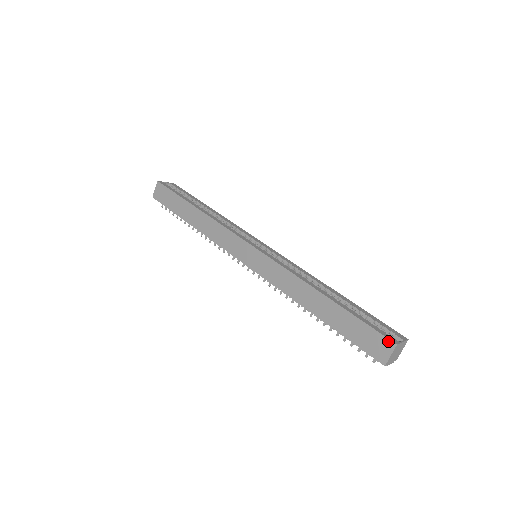
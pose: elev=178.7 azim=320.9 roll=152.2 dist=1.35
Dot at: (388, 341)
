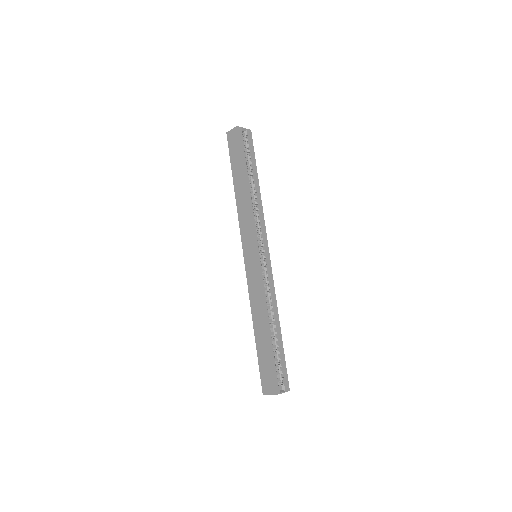
Dot at: (273, 389)
